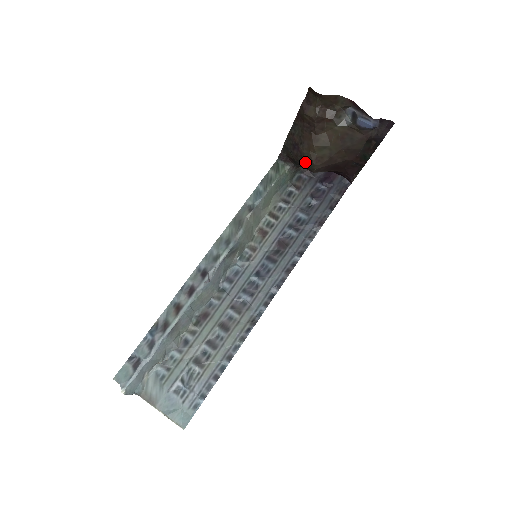
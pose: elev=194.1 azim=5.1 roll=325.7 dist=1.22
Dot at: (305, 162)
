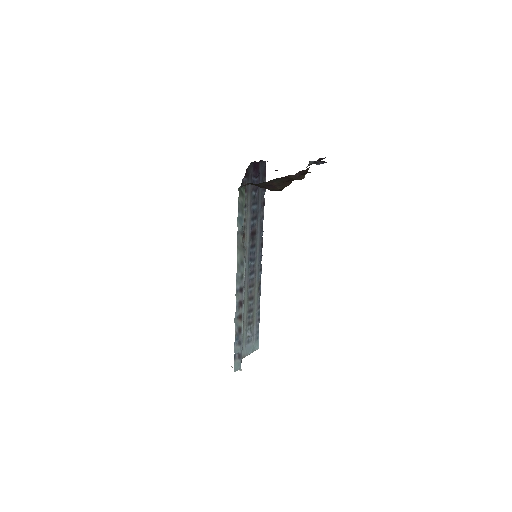
Dot at: occluded
